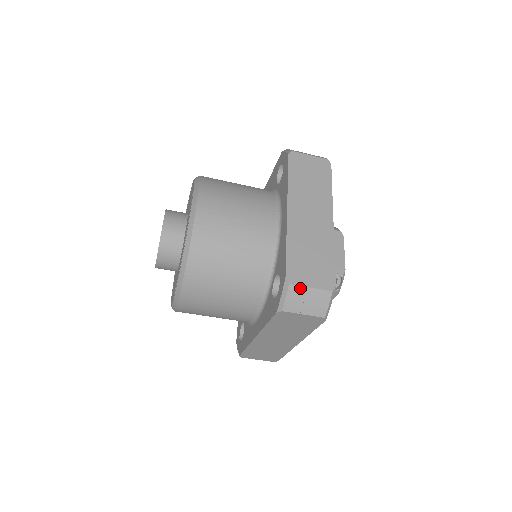
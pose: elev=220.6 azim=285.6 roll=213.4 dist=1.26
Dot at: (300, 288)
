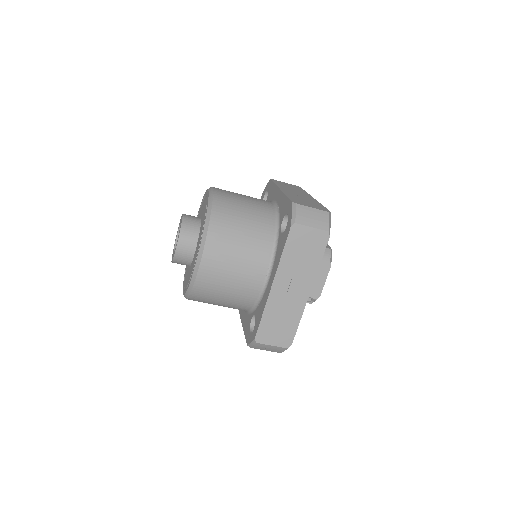
Dot at: (264, 345)
